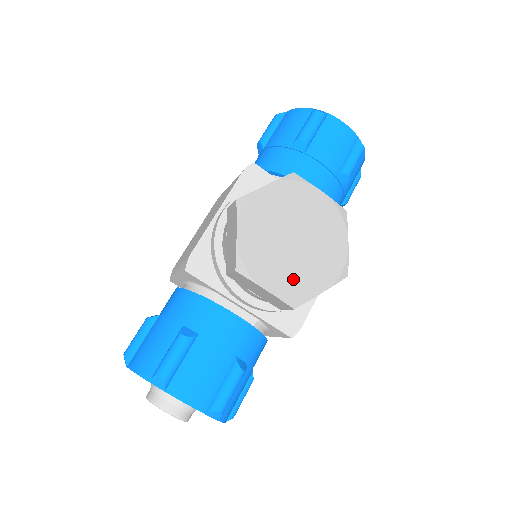
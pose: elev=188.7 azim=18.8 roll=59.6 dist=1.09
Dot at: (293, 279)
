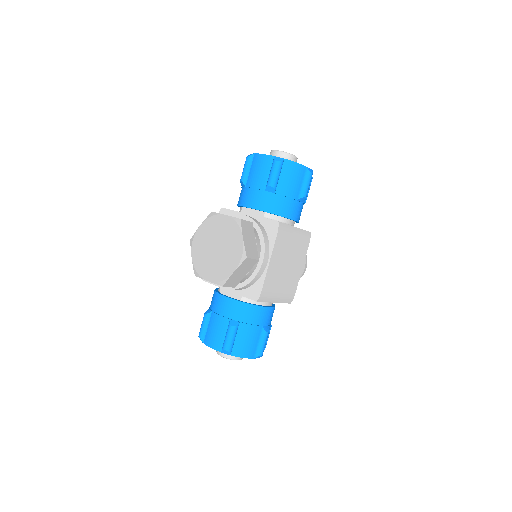
Dot at: (218, 270)
